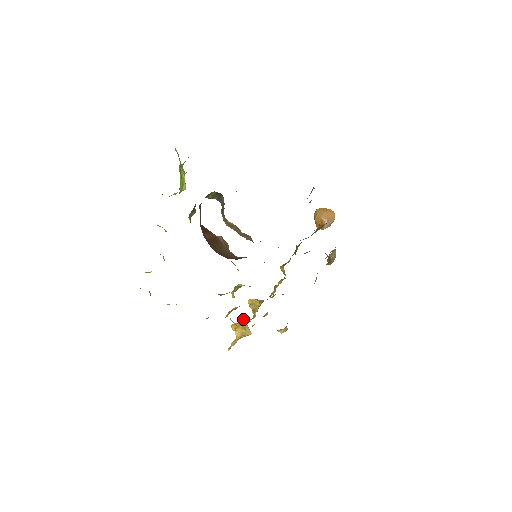
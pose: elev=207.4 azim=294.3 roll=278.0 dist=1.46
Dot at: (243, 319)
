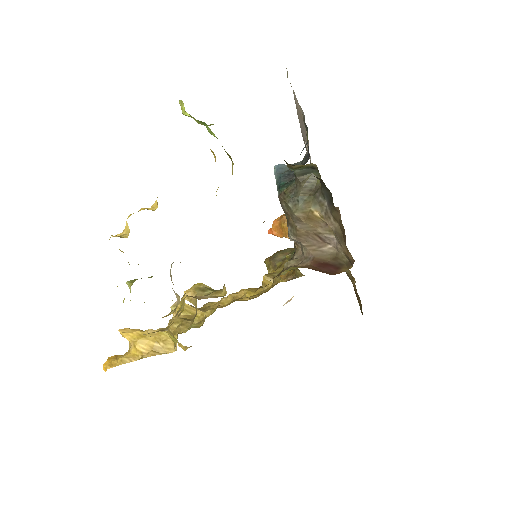
Dot at: occluded
